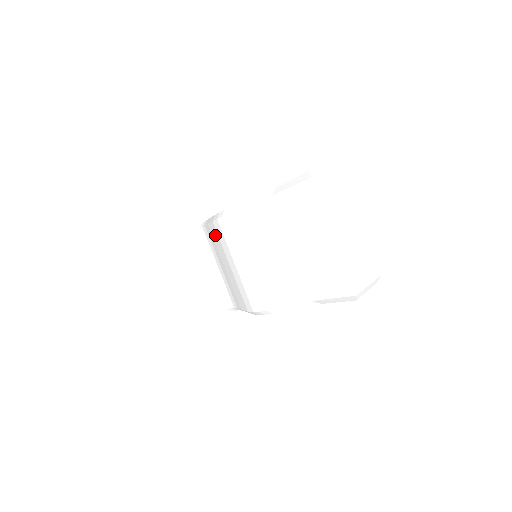
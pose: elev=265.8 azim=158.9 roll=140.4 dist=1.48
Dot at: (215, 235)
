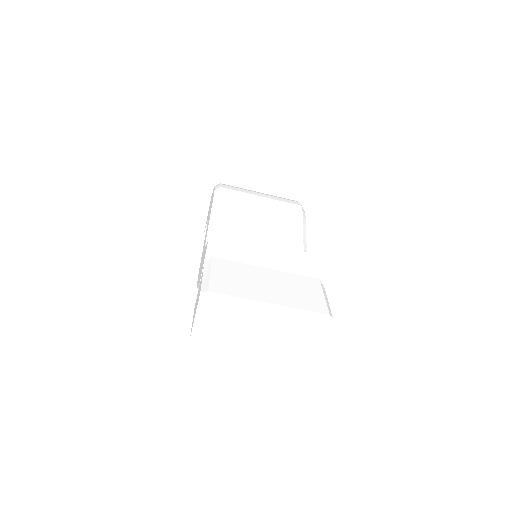
Dot at: occluded
